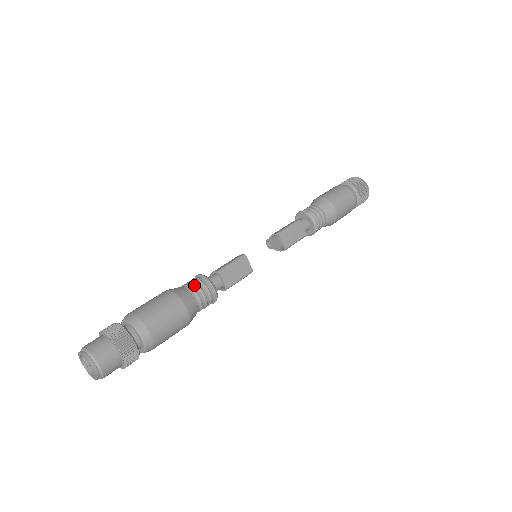
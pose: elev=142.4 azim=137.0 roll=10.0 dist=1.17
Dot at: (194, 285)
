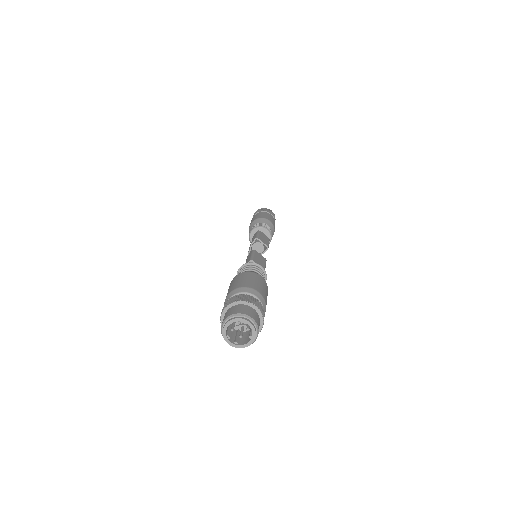
Dot at: (247, 269)
